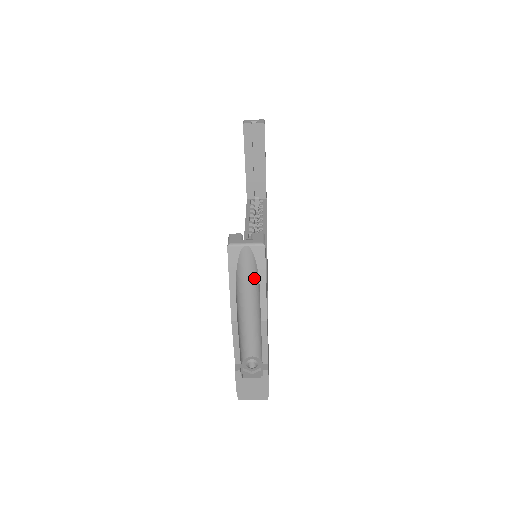
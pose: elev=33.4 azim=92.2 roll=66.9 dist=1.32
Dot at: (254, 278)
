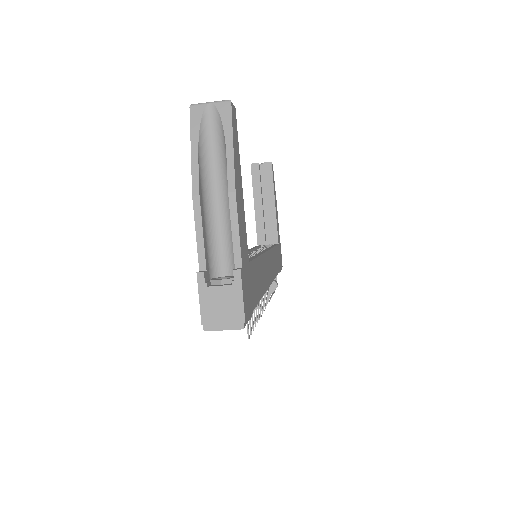
Dot at: (221, 146)
